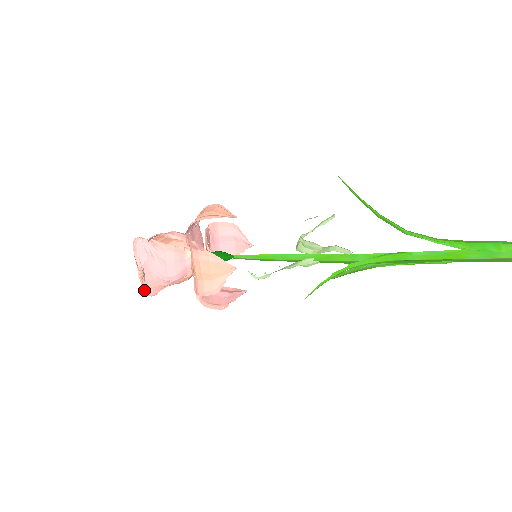
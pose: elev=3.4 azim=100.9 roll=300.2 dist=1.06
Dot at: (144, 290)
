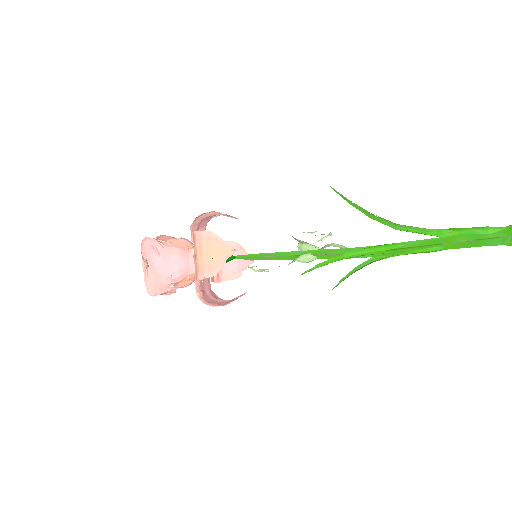
Dot at: (146, 286)
